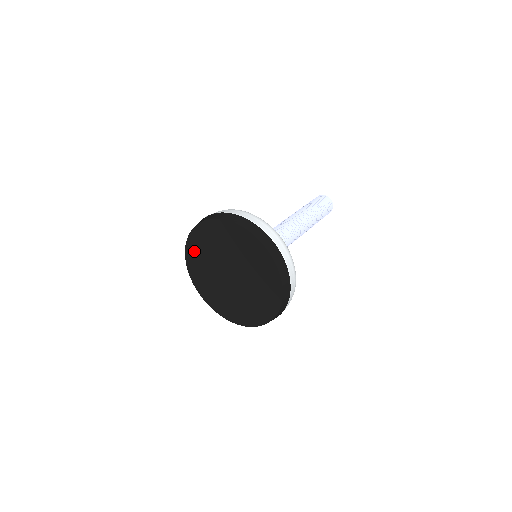
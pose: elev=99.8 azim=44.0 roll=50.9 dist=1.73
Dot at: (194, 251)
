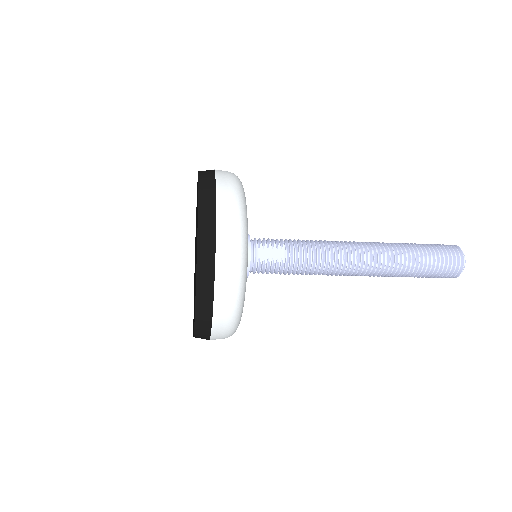
Dot at: occluded
